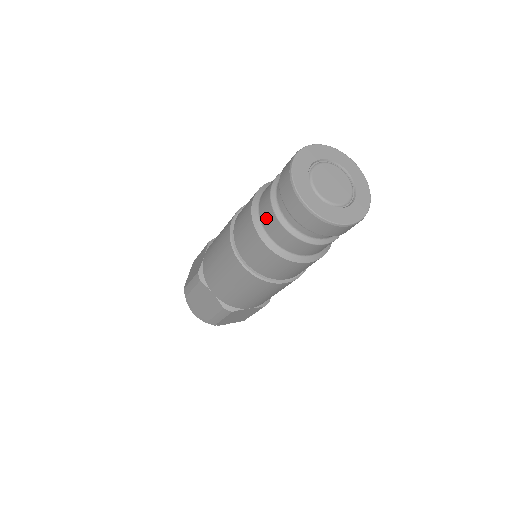
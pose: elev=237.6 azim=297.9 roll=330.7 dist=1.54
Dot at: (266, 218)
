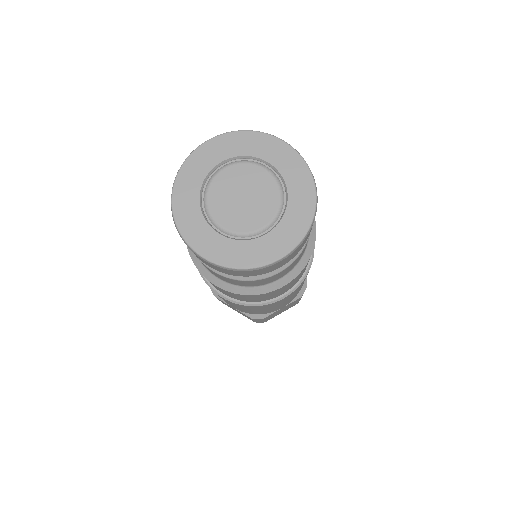
Dot at: occluded
